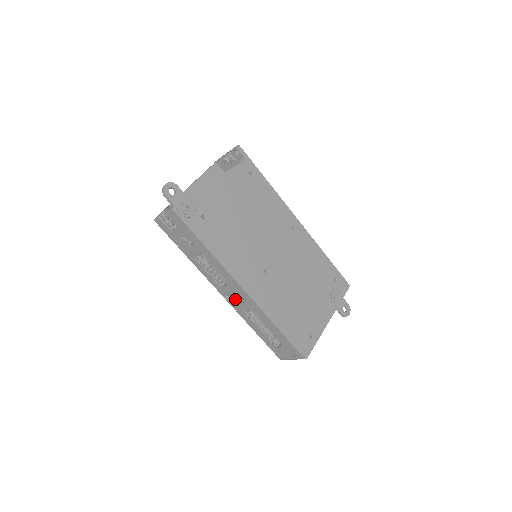
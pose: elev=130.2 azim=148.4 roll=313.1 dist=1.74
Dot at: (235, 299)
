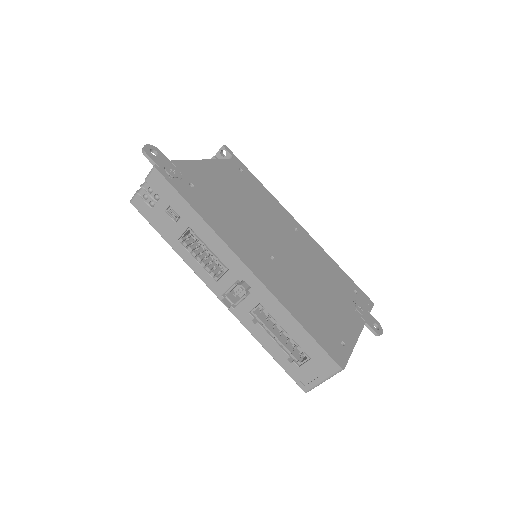
Dot at: (235, 301)
